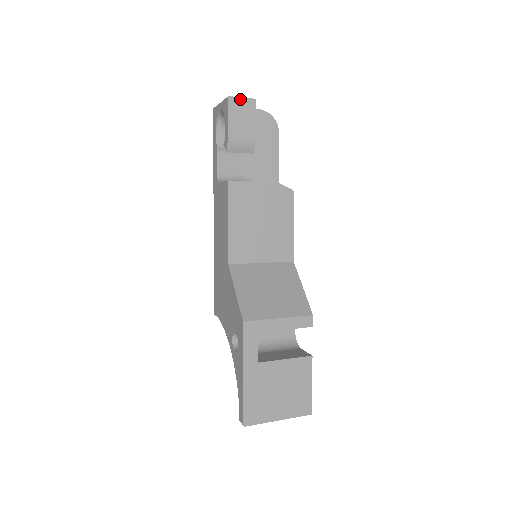
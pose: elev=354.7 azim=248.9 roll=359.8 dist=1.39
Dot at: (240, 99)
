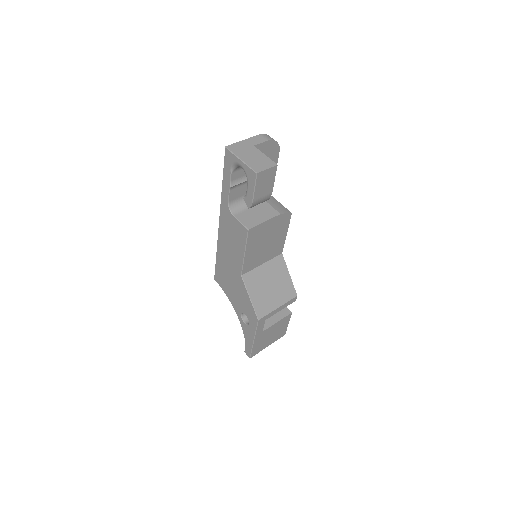
Dot at: (266, 171)
